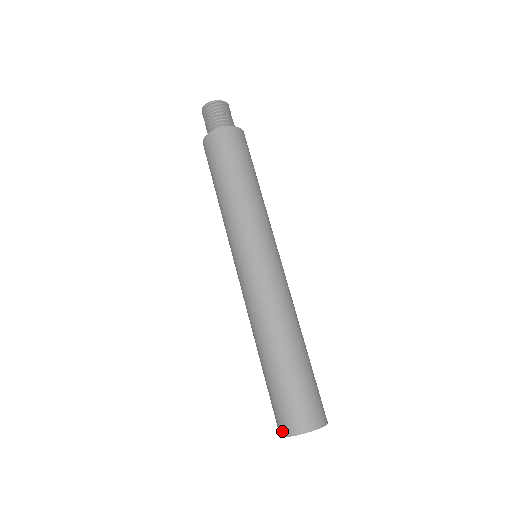
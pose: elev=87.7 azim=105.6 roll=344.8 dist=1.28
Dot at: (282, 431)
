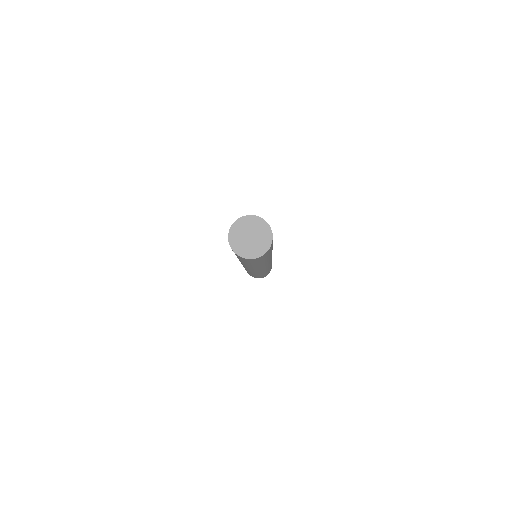
Dot at: (233, 224)
